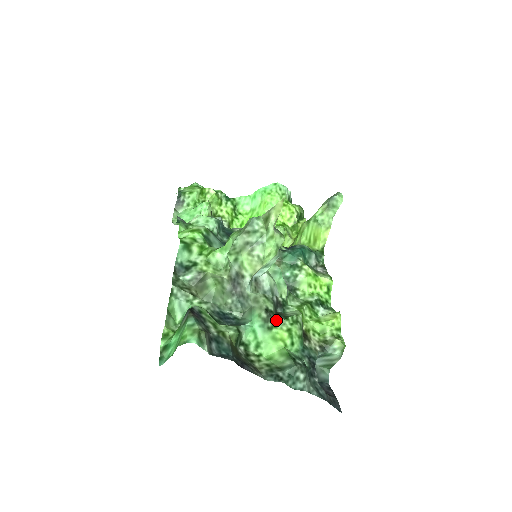
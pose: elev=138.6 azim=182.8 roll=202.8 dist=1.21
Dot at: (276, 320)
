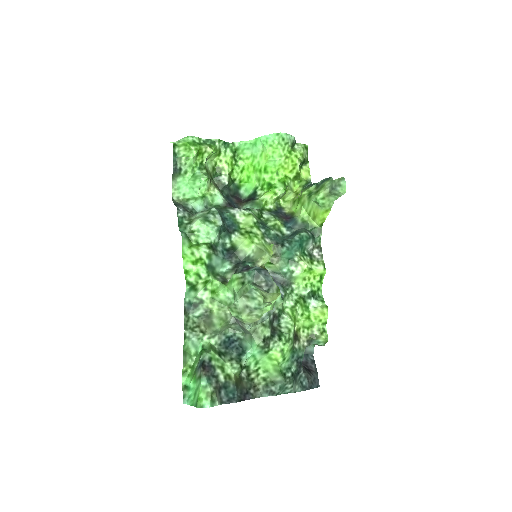
Dot at: (272, 344)
